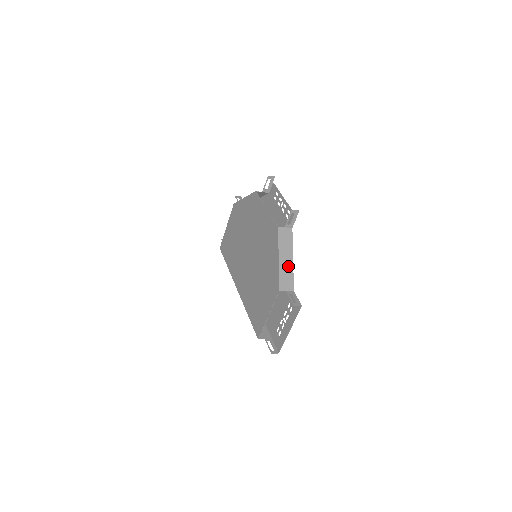
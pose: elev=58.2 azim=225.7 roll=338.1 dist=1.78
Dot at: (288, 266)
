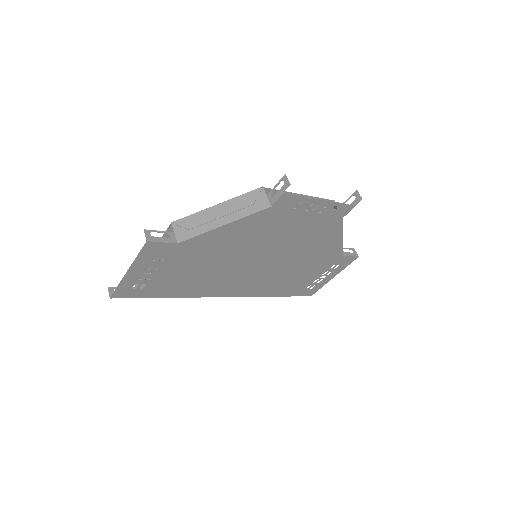
Dot at: (212, 222)
